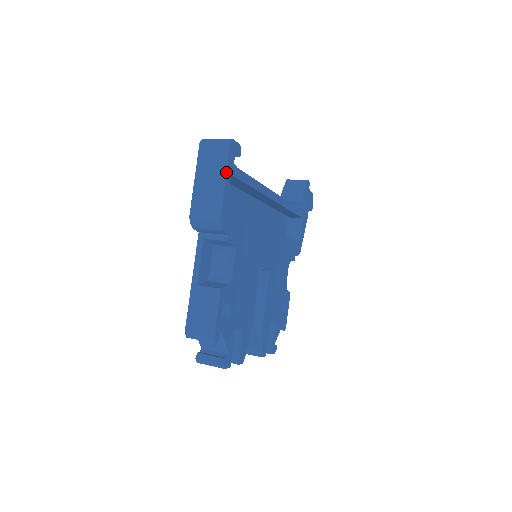
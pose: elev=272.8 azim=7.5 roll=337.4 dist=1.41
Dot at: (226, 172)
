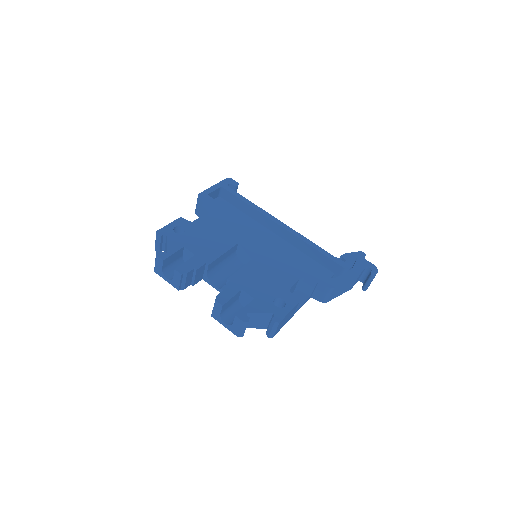
Dot at: (217, 184)
